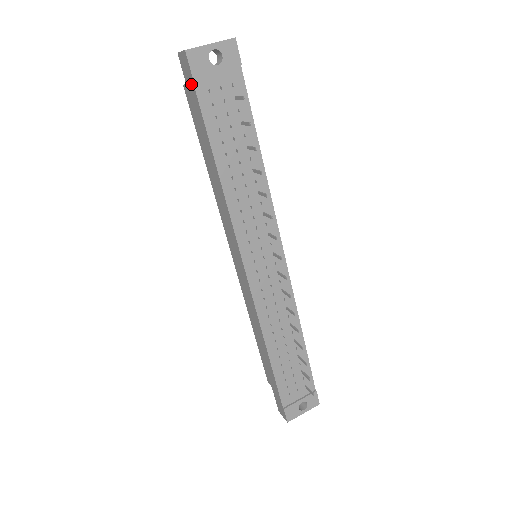
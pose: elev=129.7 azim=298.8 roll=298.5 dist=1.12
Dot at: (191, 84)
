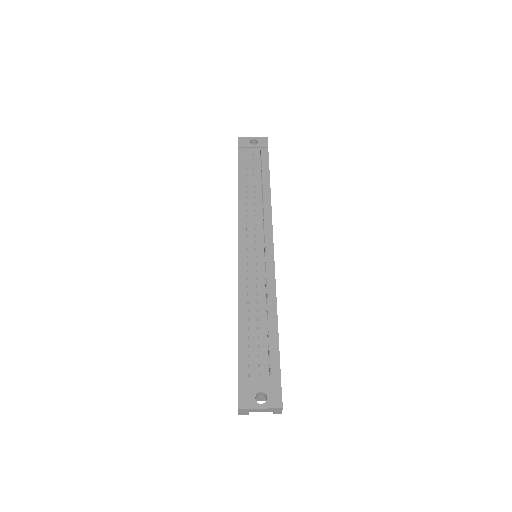
Dot at: occluded
